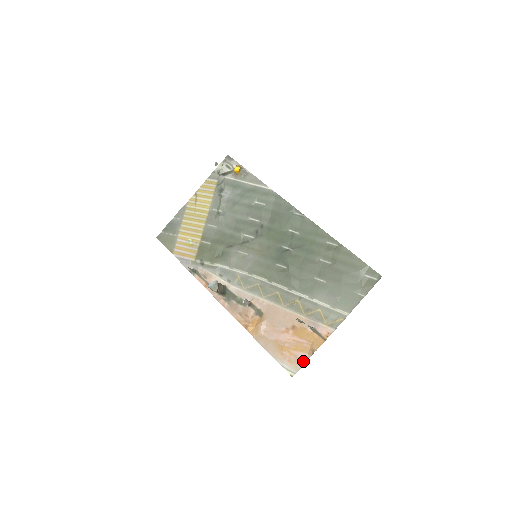
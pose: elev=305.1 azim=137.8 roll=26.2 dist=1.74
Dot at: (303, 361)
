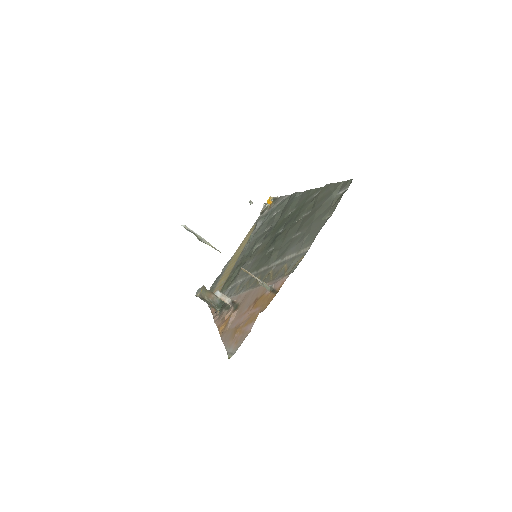
Dot at: (247, 333)
